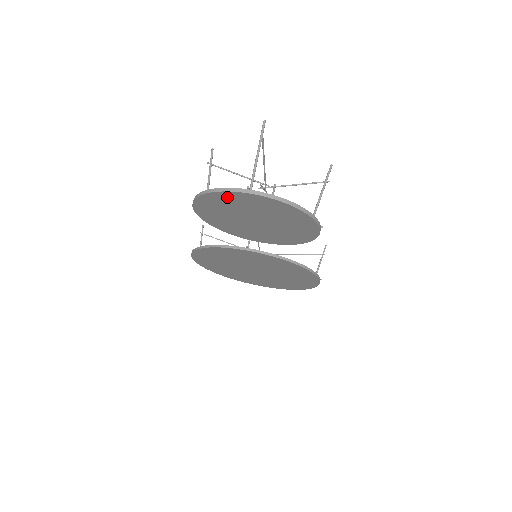
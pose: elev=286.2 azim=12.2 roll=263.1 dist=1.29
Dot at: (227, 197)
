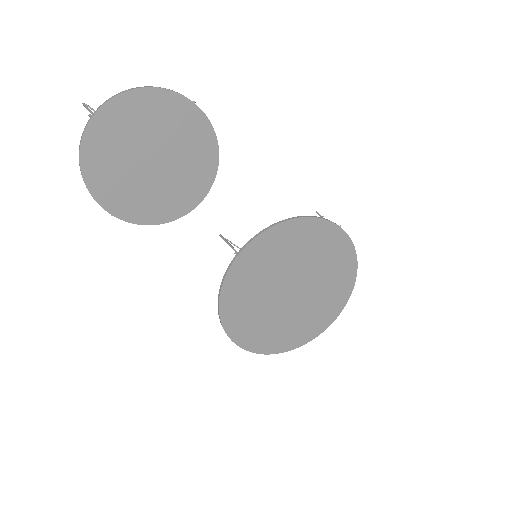
Dot at: (94, 148)
